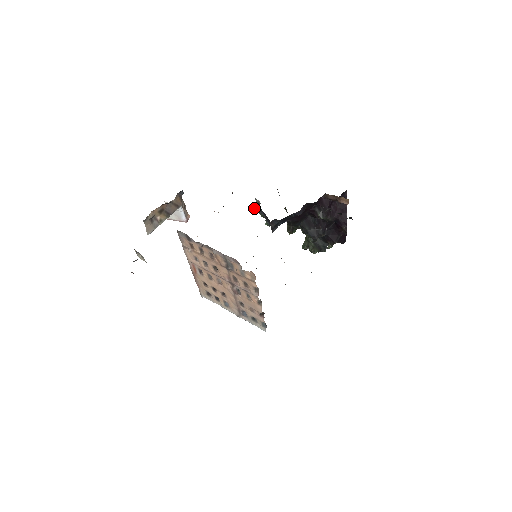
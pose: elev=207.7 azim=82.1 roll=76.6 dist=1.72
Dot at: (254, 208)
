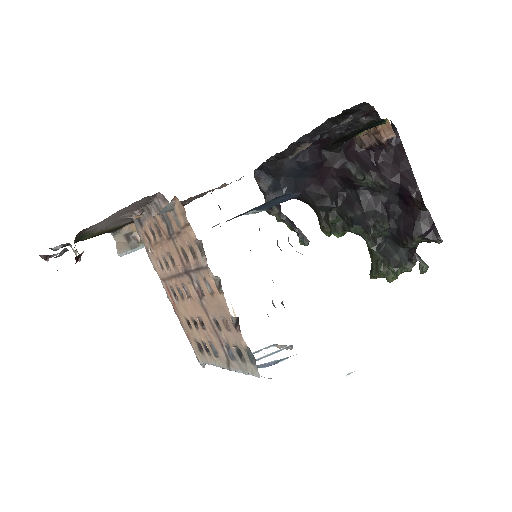
Dot at: (269, 210)
